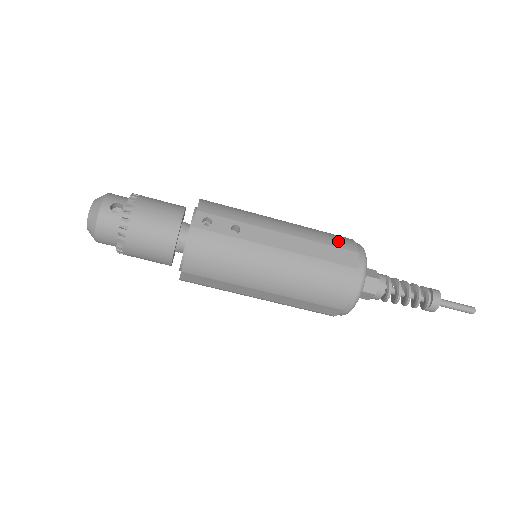
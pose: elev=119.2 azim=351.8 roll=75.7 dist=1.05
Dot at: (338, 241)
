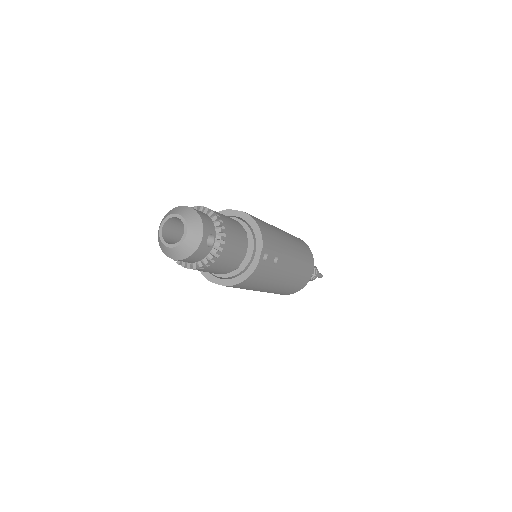
Dot at: (309, 256)
